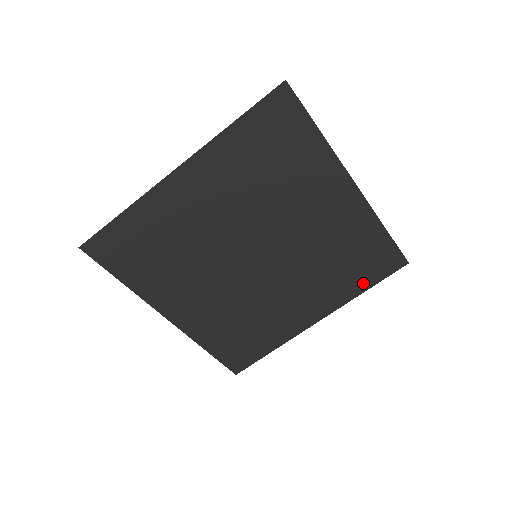
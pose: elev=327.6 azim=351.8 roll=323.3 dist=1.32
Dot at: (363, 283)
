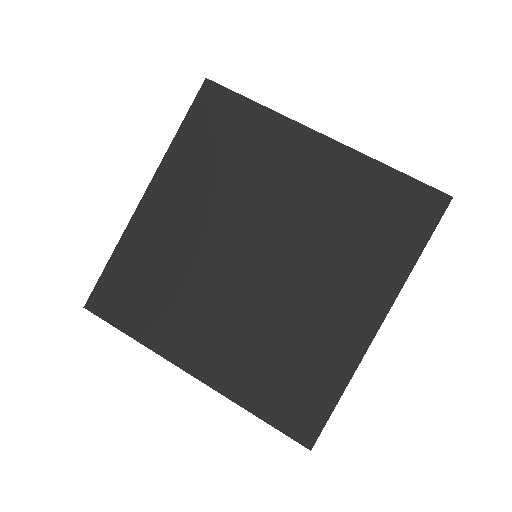
Dot at: (408, 246)
